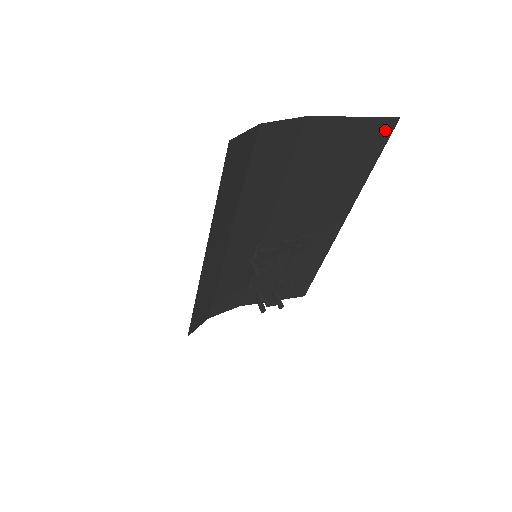
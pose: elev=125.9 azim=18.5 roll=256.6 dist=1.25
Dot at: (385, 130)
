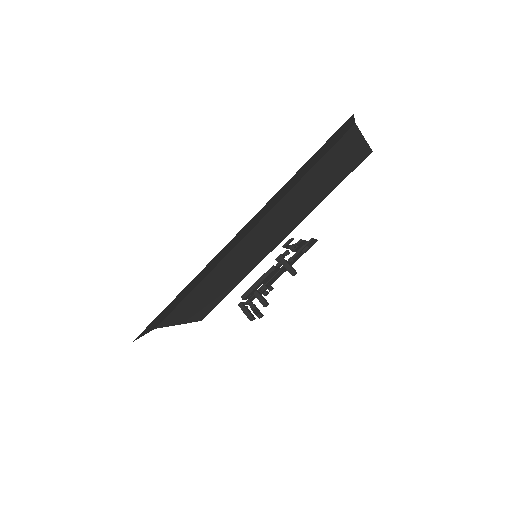
Dot at: (361, 159)
